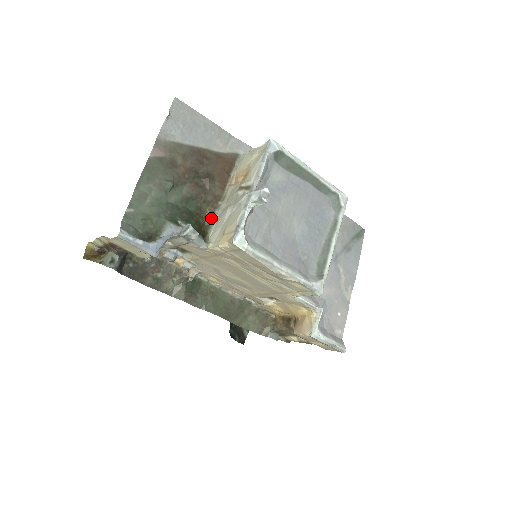
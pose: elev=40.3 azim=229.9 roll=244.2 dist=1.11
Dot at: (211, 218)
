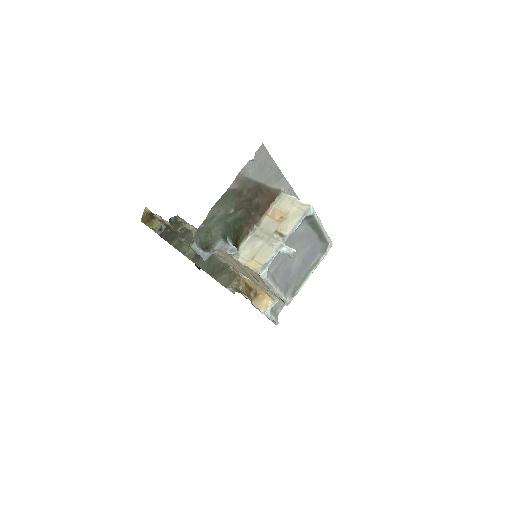
Dot at: (245, 235)
